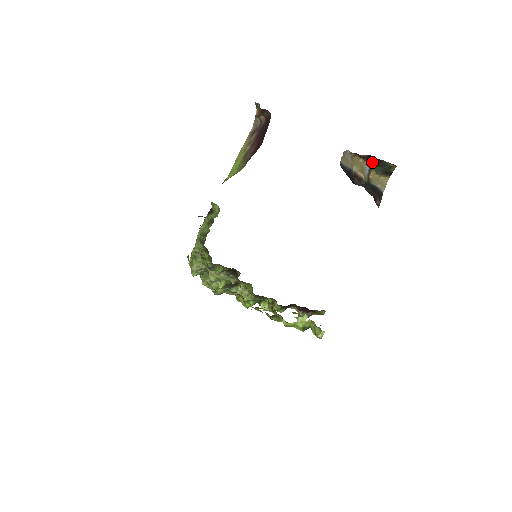
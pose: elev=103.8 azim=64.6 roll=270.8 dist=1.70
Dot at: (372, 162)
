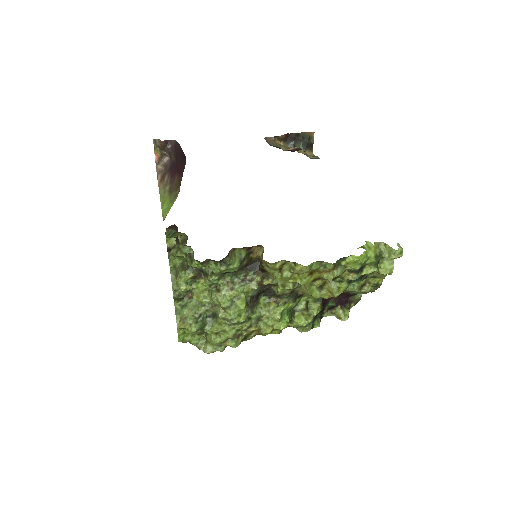
Dot at: (292, 141)
